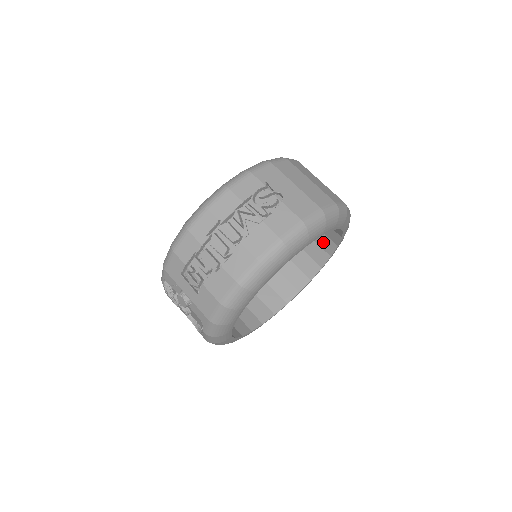
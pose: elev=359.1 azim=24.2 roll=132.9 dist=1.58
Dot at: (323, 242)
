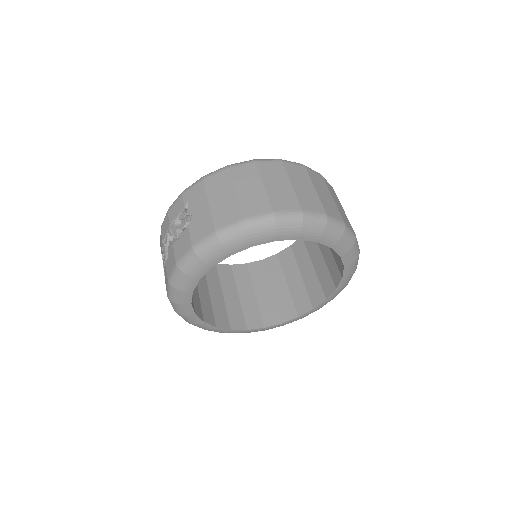
Dot at: occluded
